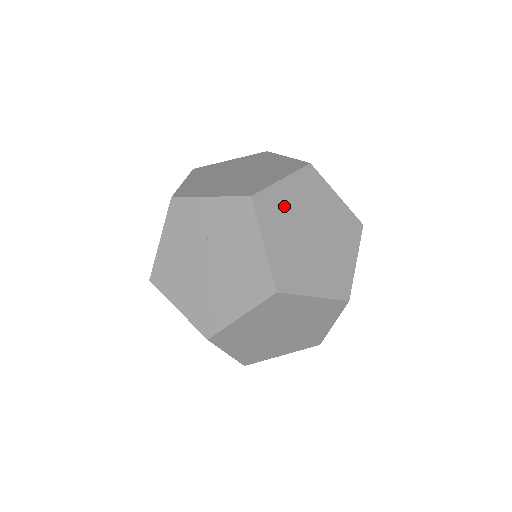
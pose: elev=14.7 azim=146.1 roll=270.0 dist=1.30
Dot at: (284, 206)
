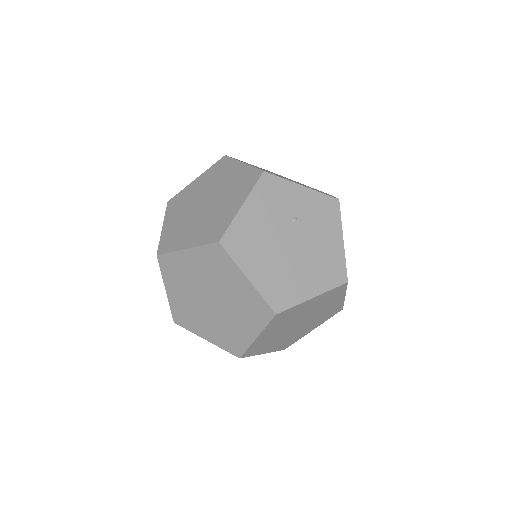
Dot at: occluded
